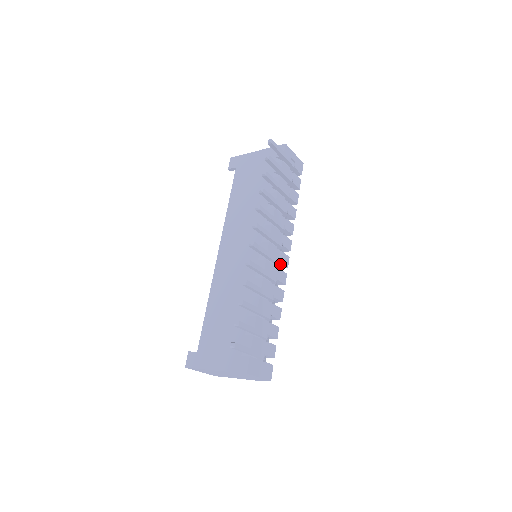
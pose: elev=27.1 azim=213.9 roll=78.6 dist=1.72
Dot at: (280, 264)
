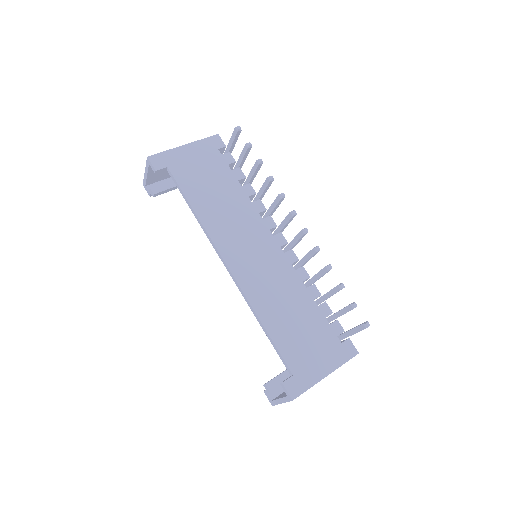
Dot at: occluded
